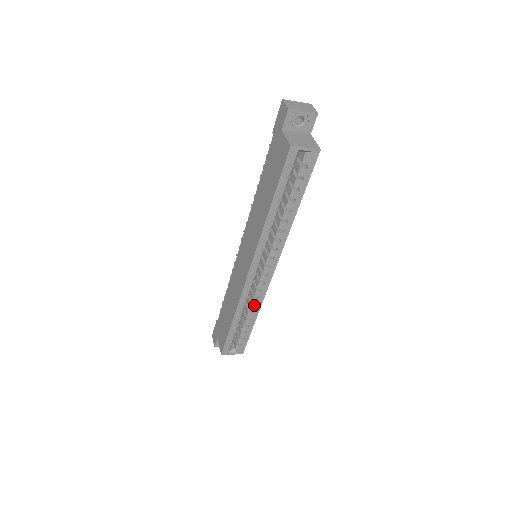
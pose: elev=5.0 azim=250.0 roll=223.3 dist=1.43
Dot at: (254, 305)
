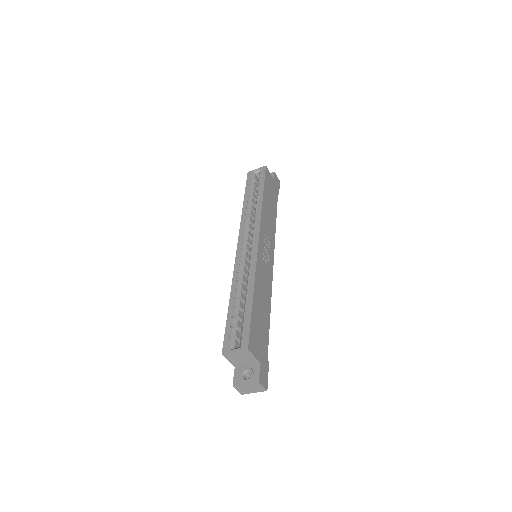
Dot at: (250, 280)
